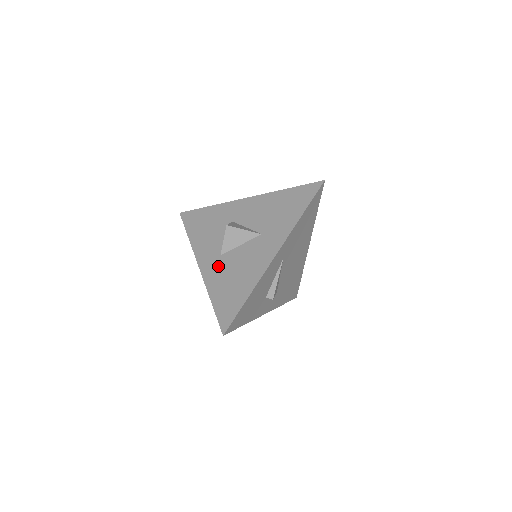
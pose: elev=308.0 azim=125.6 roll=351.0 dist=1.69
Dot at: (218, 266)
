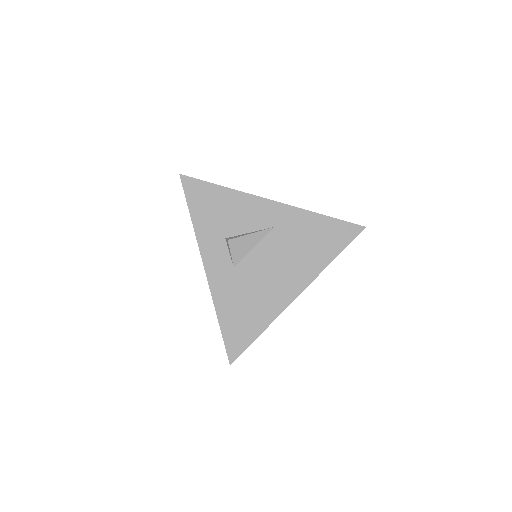
Dot at: occluded
